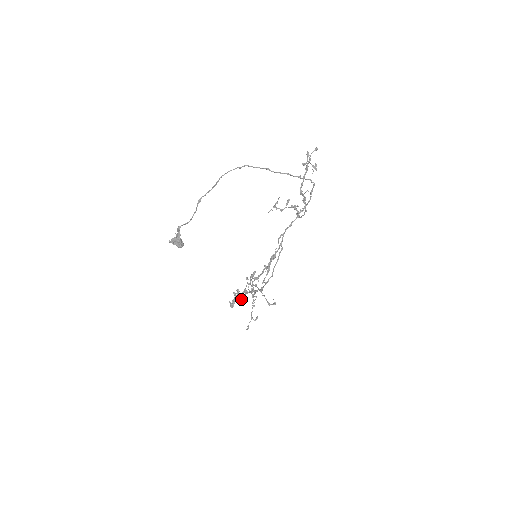
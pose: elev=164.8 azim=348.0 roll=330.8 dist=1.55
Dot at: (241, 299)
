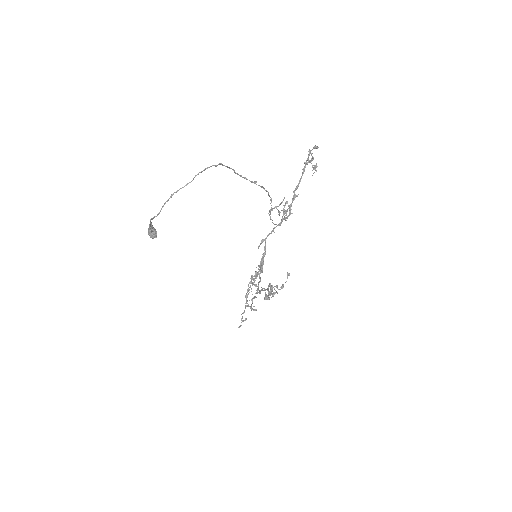
Dot at: (268, 294)
